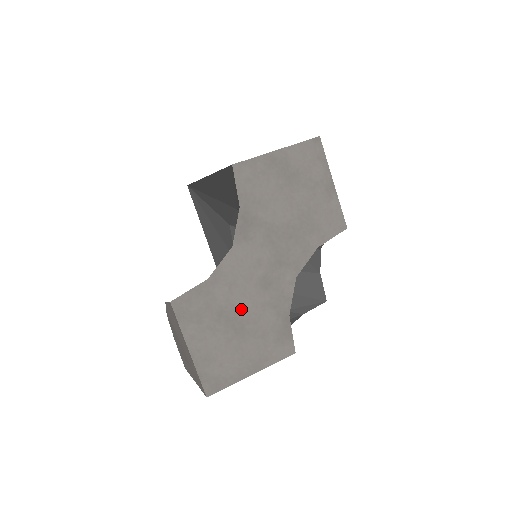
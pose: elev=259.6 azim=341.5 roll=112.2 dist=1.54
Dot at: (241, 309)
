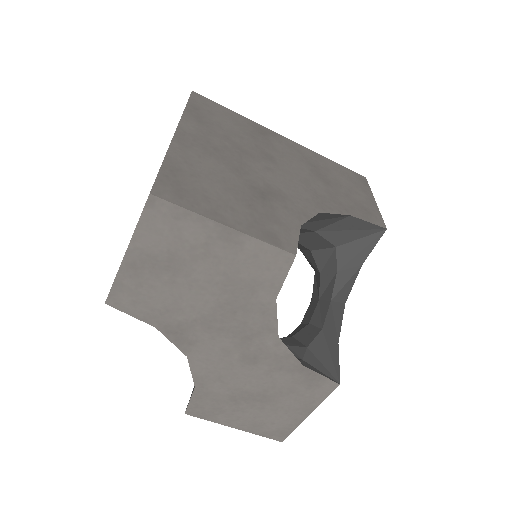
Dot at: (248, 387)
